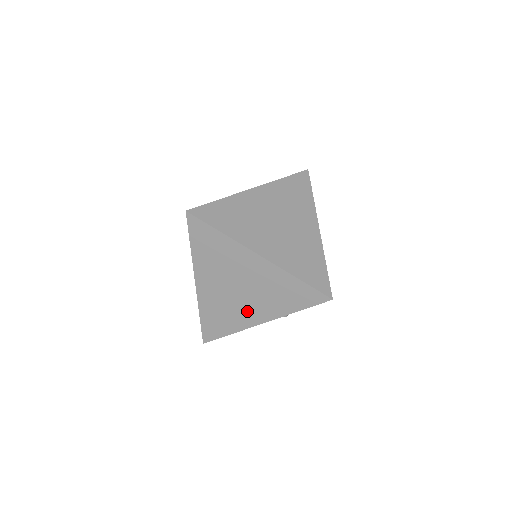
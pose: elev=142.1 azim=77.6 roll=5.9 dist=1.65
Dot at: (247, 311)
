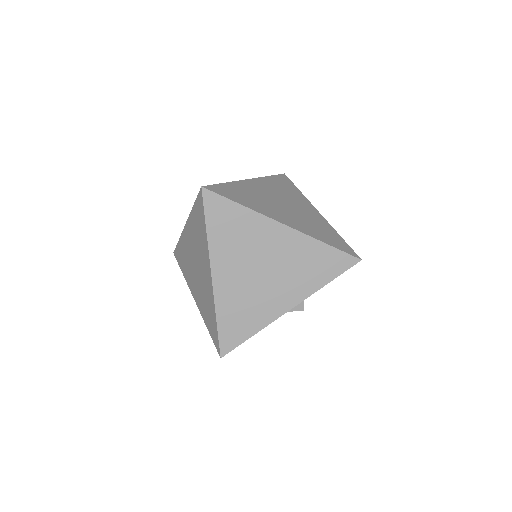
Dot at: (272, 298)
